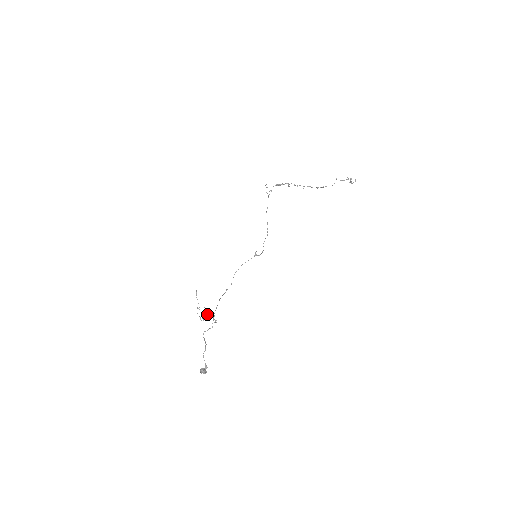
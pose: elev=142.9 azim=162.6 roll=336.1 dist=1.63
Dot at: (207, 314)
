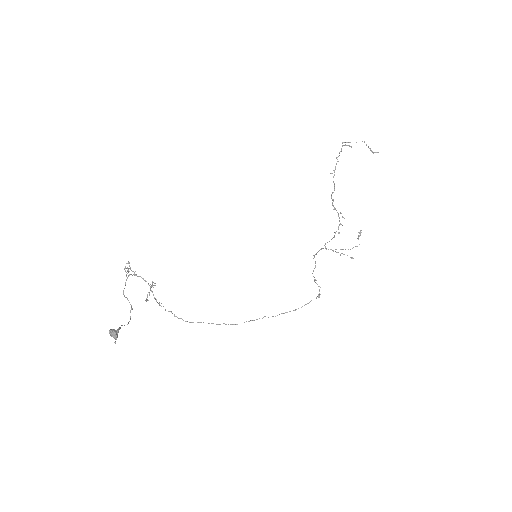
Dot at: occluded
